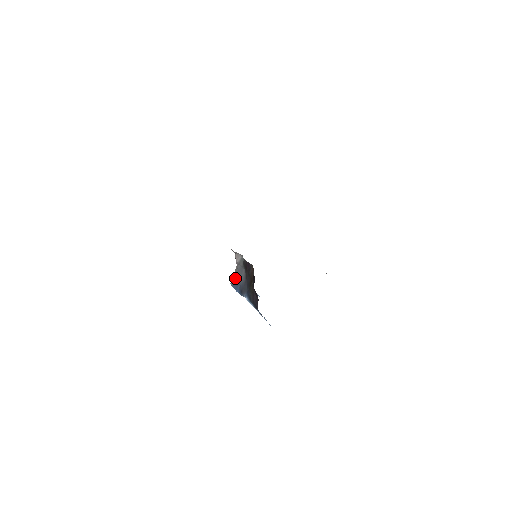
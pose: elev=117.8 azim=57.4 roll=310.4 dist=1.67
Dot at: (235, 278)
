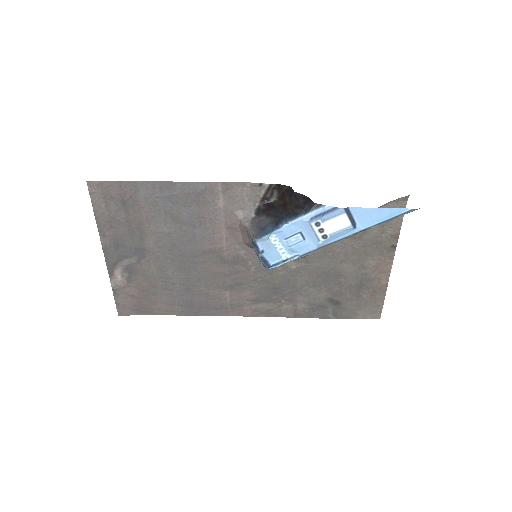
Dot at: (257, 230)
